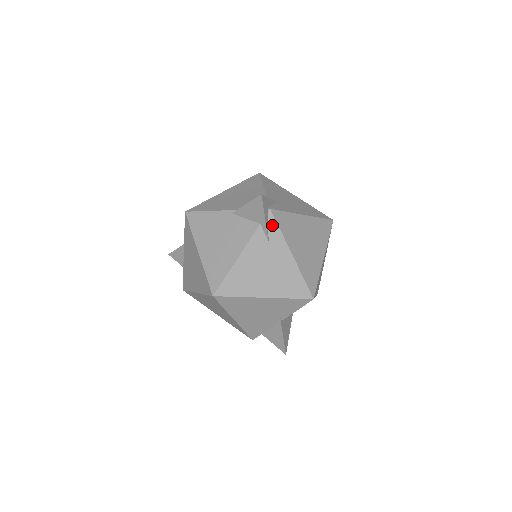
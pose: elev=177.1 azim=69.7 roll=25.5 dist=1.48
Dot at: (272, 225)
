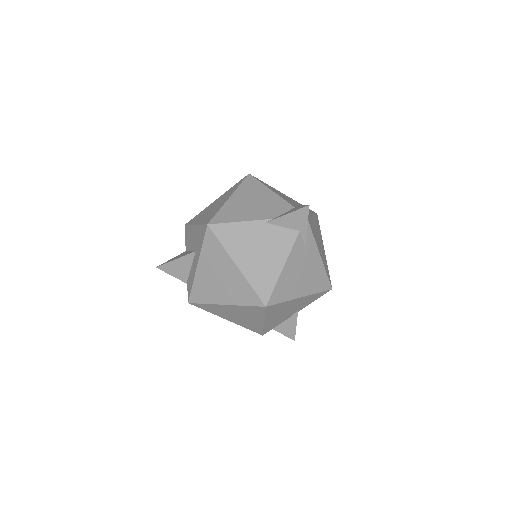
Dot at: (307, 230)
